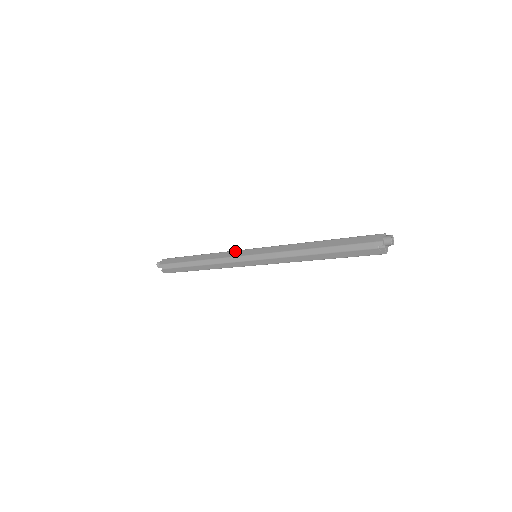
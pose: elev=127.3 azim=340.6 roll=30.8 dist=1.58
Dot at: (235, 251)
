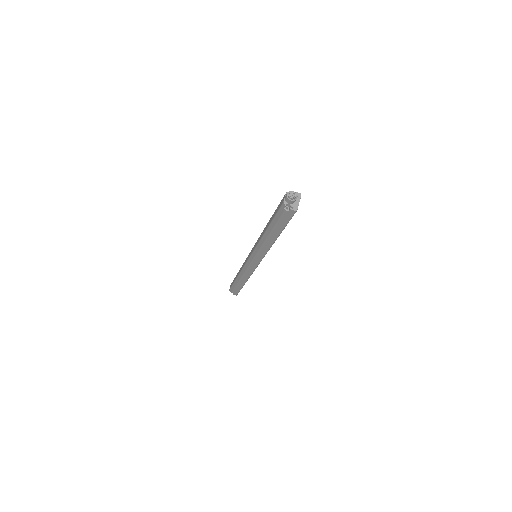
Dot at: (246, 258)
